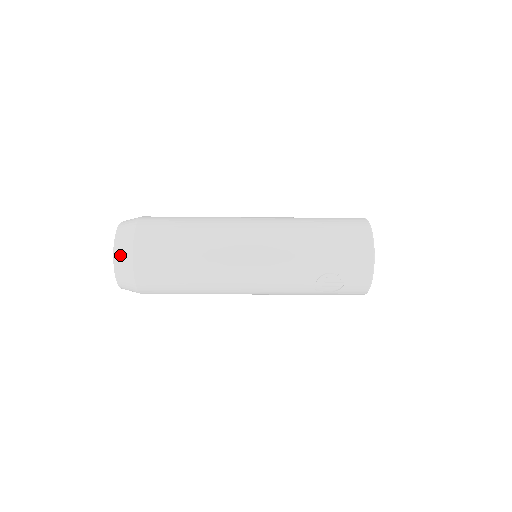
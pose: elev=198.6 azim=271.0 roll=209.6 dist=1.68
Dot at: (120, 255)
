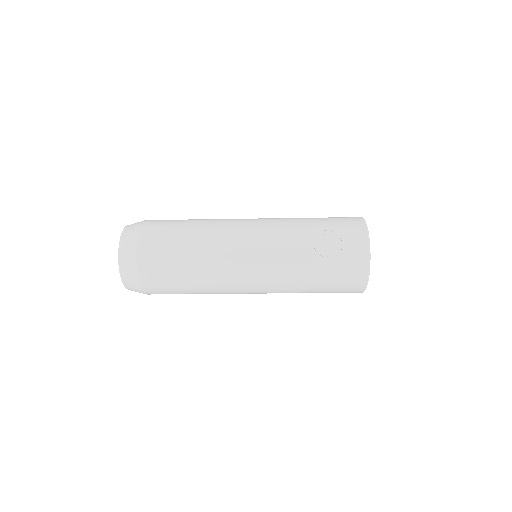
Dot at: (130, 228)
